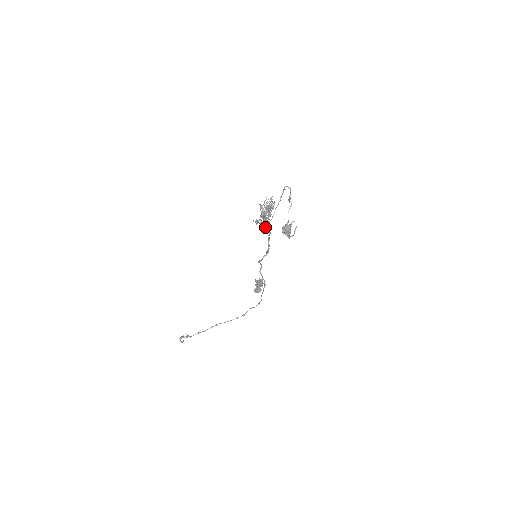
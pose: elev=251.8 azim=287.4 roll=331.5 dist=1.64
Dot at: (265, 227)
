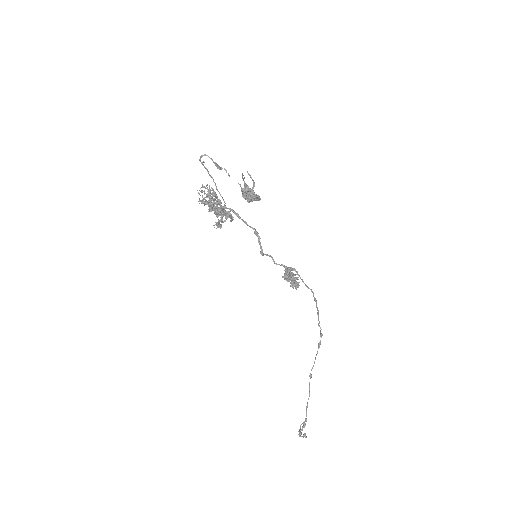
Dot at: (230, 220)
